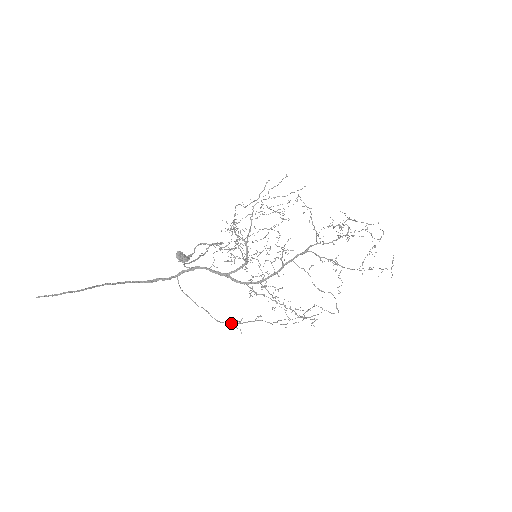
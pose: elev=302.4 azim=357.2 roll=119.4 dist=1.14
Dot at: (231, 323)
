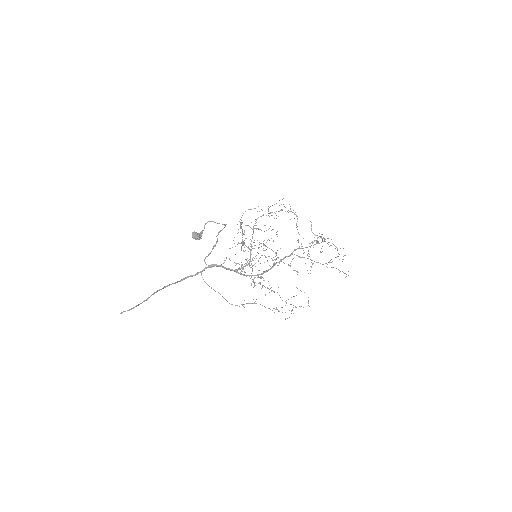
Dot at: occluded
